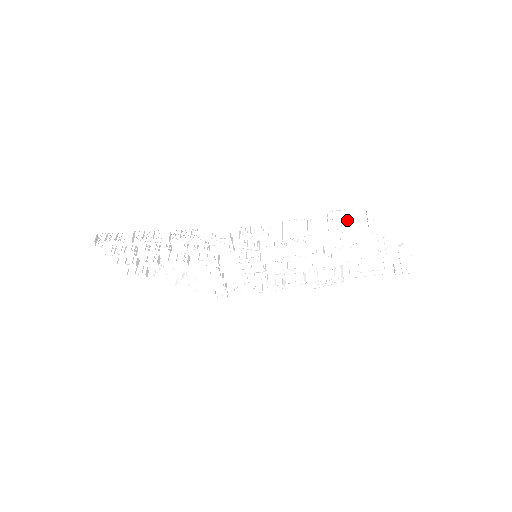
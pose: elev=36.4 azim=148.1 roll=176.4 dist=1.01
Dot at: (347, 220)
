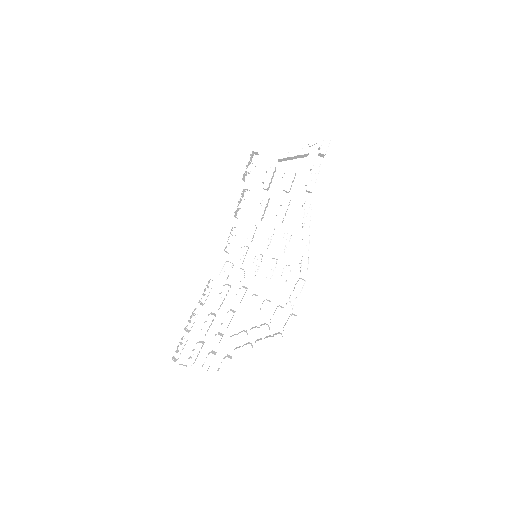
Dot at: occluded
